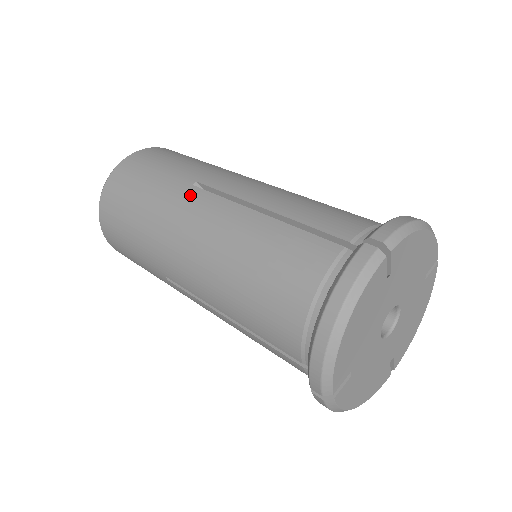
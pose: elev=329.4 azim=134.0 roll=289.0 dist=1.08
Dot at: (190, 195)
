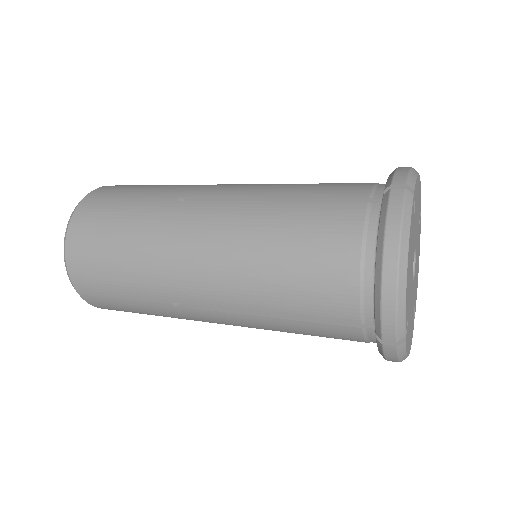
Dot at: (181, 210)
